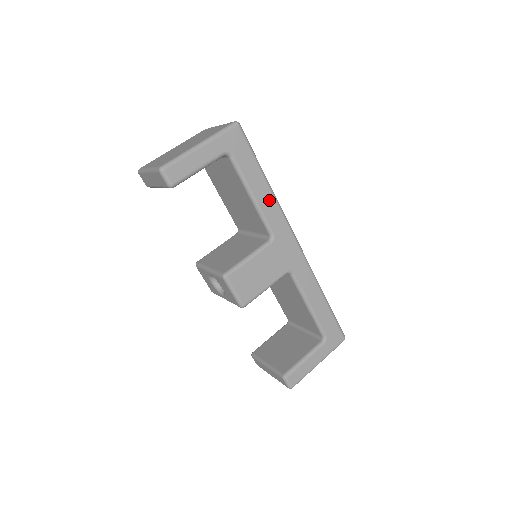
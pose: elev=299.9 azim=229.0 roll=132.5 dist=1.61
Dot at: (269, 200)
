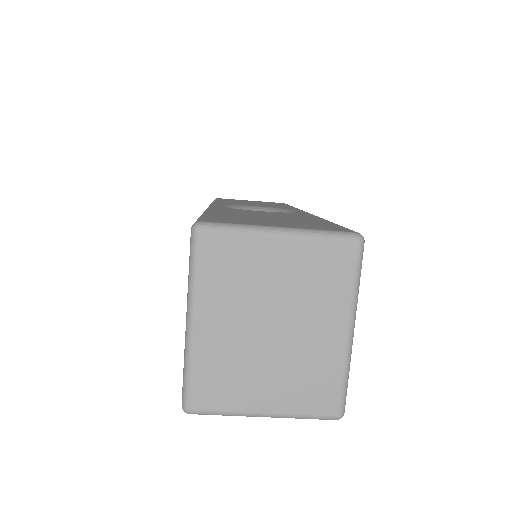
Dot at: occluded
